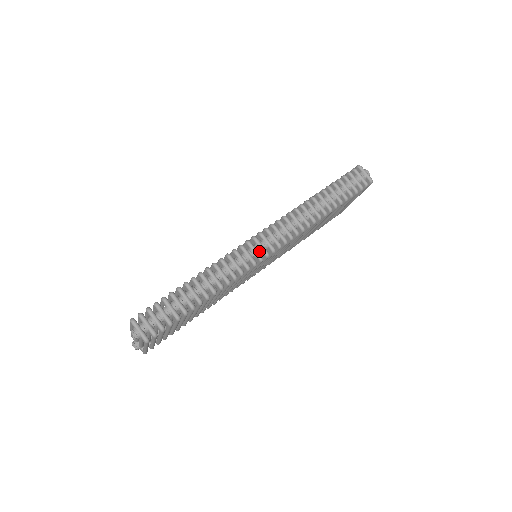
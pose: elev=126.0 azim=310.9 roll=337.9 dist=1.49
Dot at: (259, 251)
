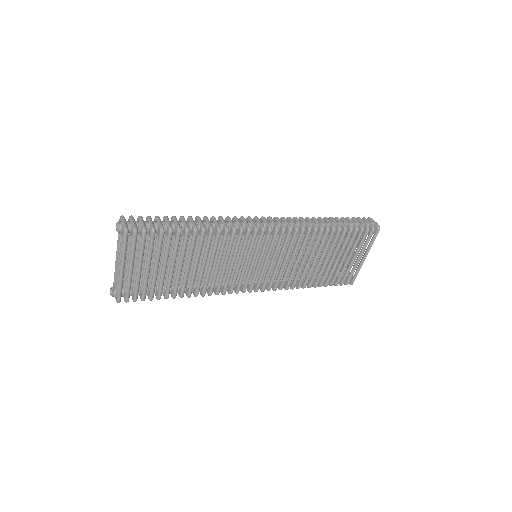
Dot at: (257, 225)
